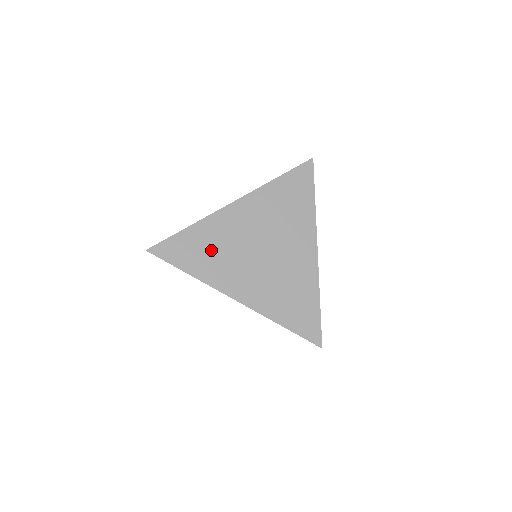
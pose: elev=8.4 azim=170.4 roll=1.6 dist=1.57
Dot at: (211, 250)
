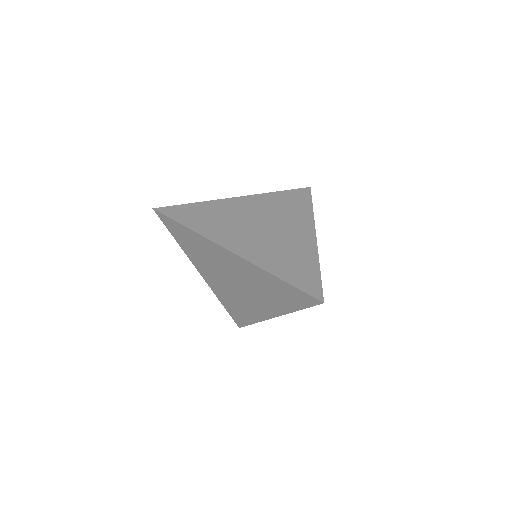
Dot at: (214, 218)
